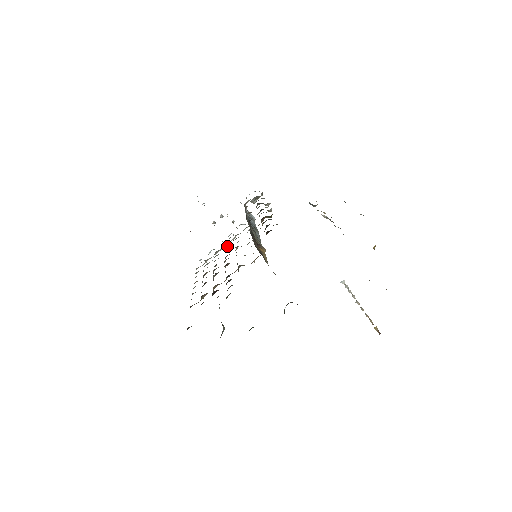
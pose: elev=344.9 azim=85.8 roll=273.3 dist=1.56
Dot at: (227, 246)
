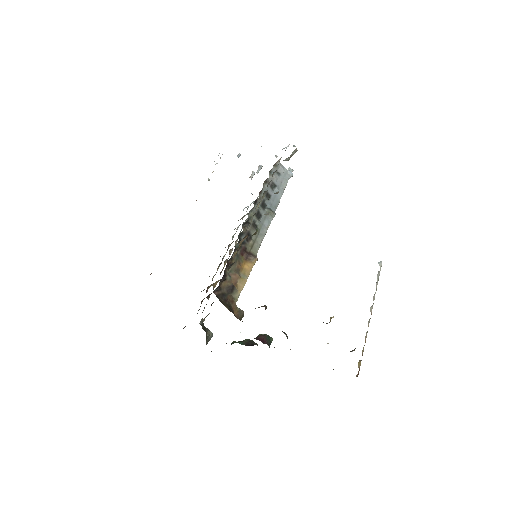
Dot at: occluded
